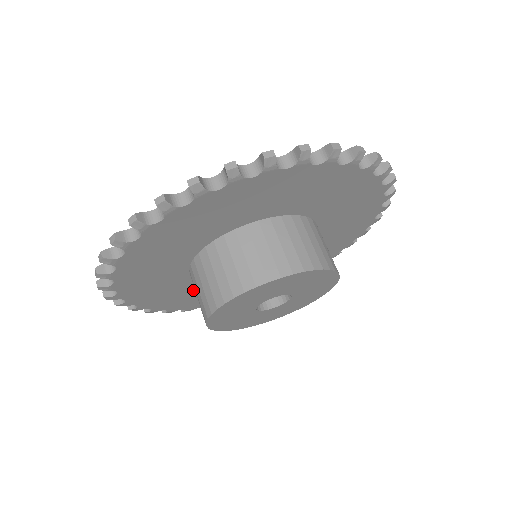
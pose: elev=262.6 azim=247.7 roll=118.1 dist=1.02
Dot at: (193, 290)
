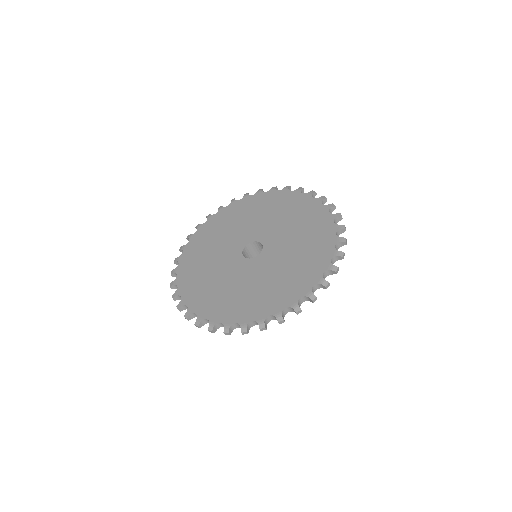
Dot at: occluded
